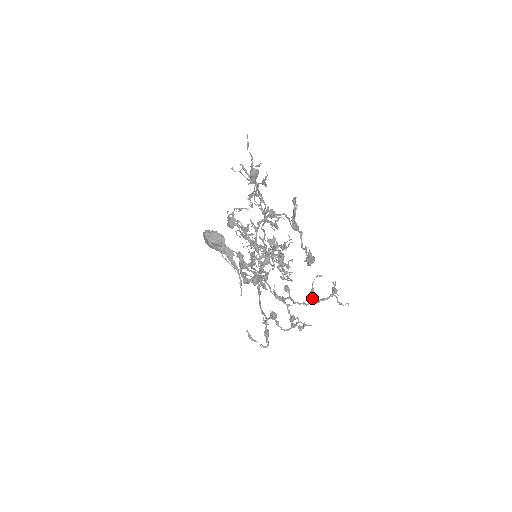
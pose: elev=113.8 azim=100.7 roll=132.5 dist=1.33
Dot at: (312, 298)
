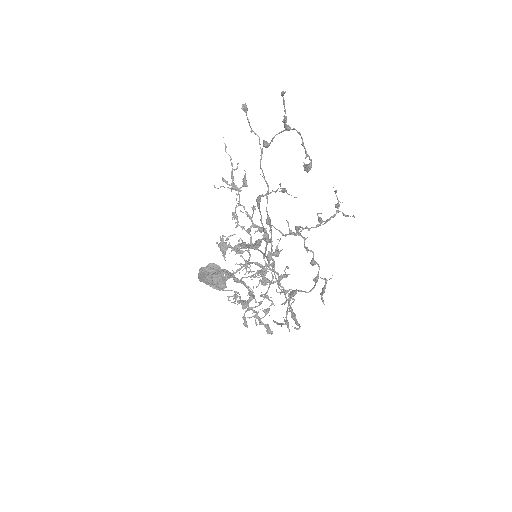
Dot at: (322, 220)
